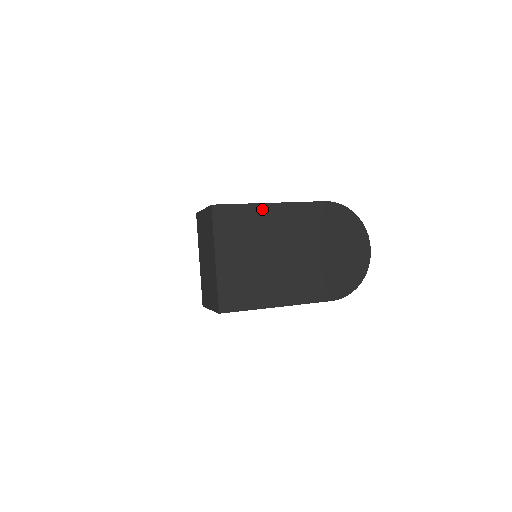
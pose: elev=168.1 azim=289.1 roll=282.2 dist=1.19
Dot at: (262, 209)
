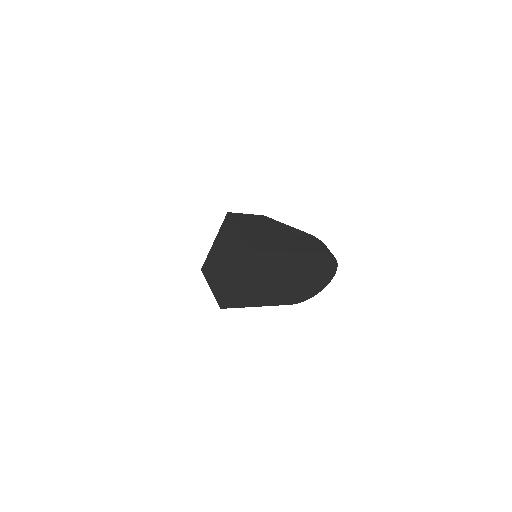
Dot at: (282, 255)
